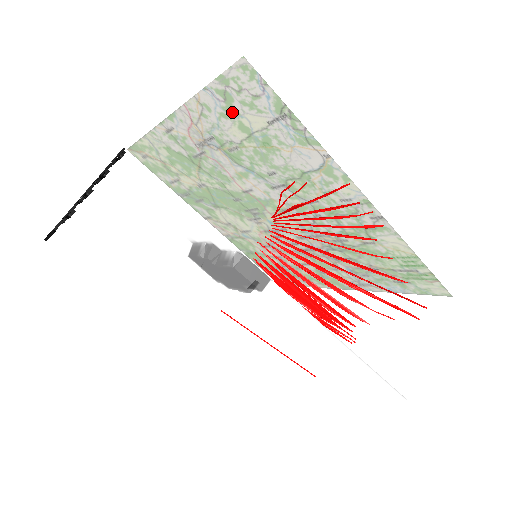
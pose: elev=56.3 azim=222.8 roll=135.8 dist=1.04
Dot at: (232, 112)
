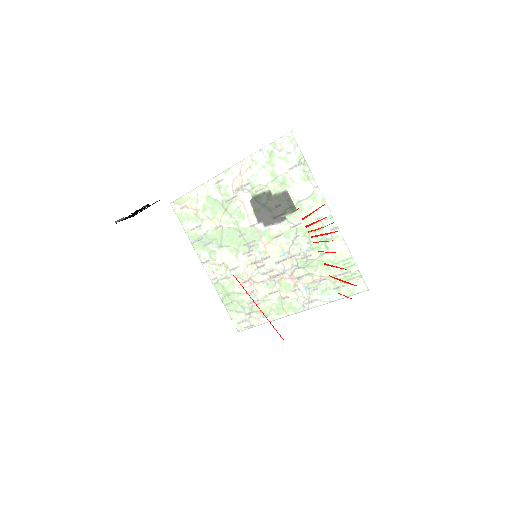
Dot at: occluded
